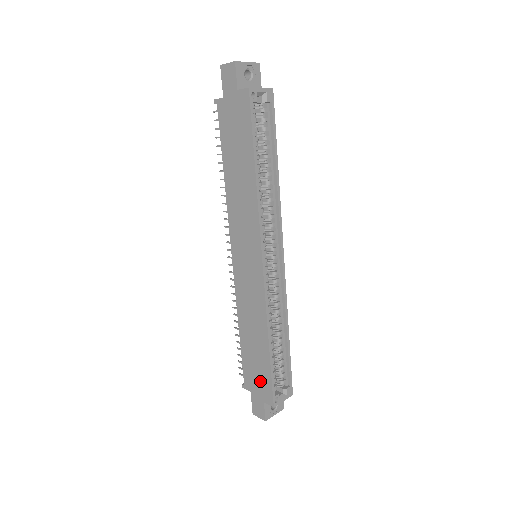
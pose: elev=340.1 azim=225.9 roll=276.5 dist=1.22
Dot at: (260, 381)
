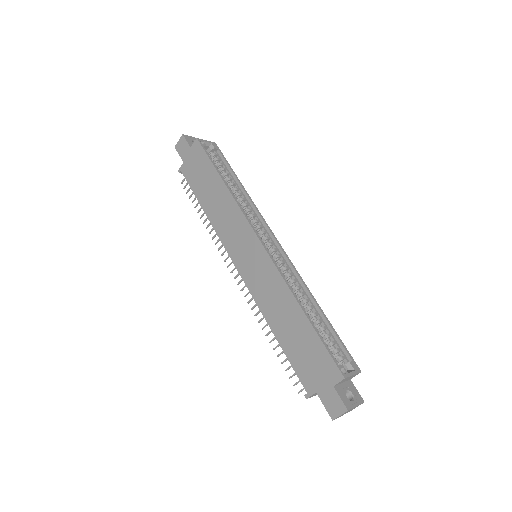
Dot at: (317, 364)
